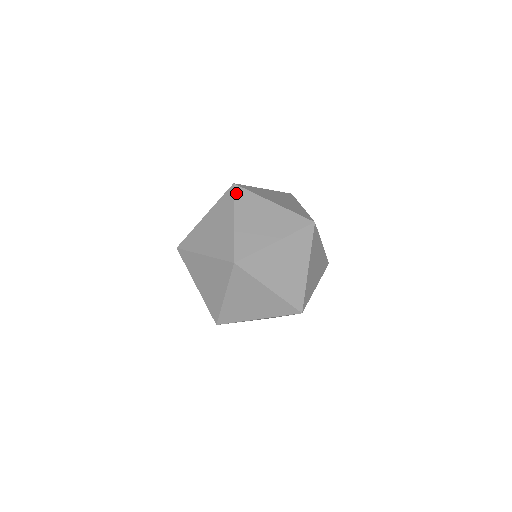
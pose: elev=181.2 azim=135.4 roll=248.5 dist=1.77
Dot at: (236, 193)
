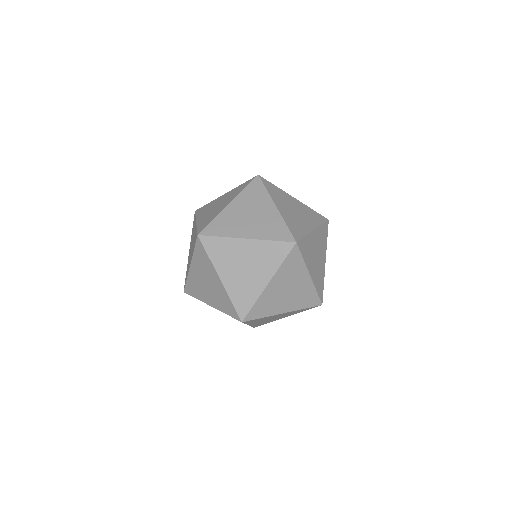
Dot at: (197, 246)
